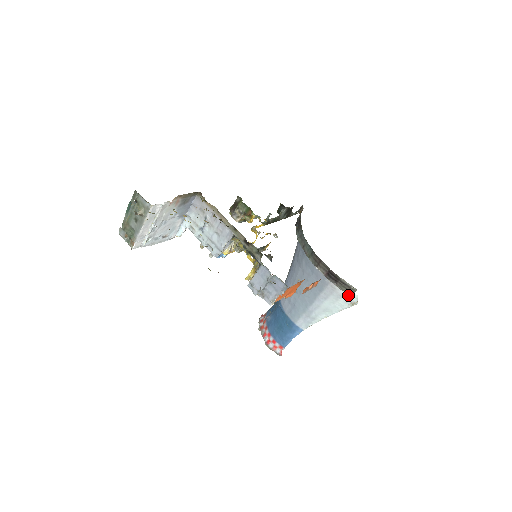
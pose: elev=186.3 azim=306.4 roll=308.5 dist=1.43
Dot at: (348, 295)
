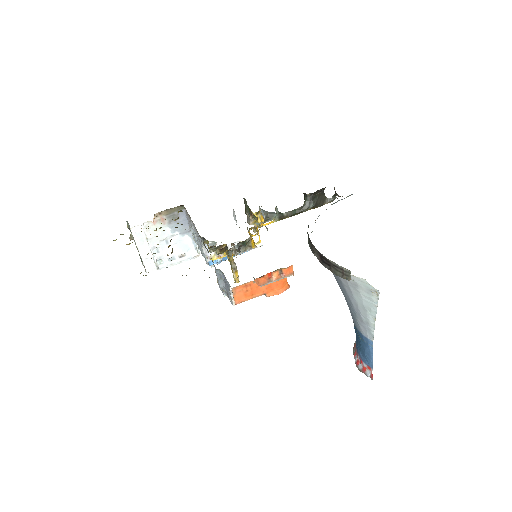
Dot at: (358, 281)
